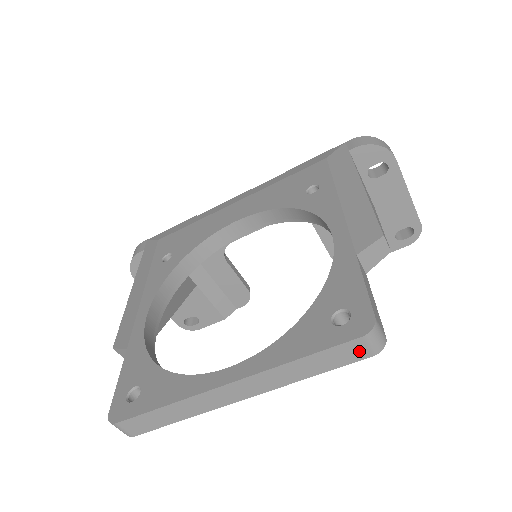
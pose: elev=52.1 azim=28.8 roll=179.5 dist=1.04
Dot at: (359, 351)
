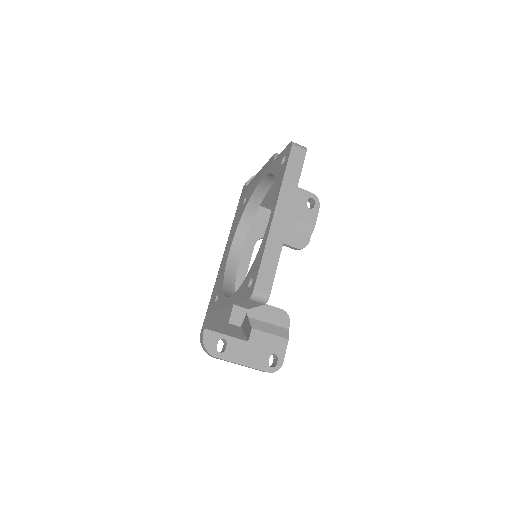
Dot at: (299, 154)
